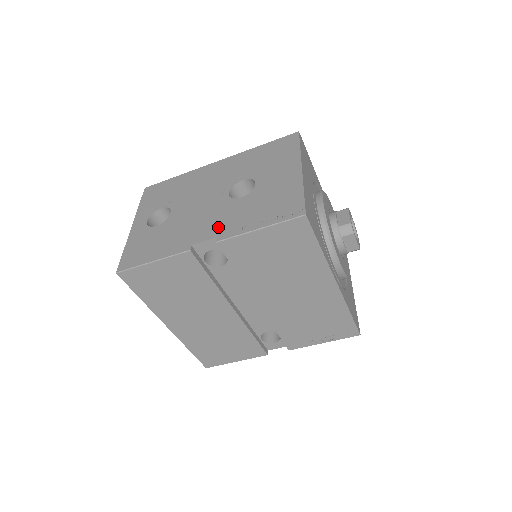
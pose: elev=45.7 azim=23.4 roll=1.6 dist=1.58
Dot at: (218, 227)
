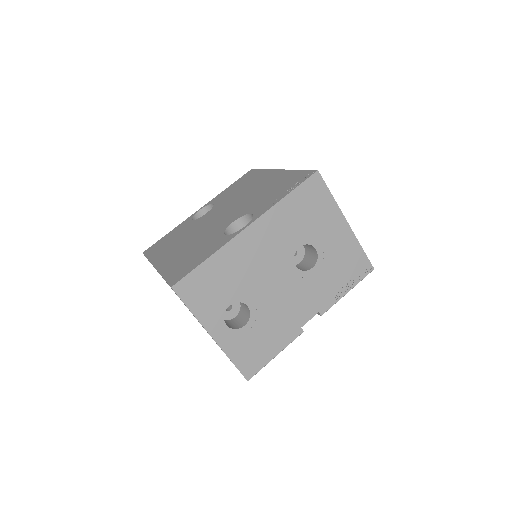
Dot at: (313, 304)
